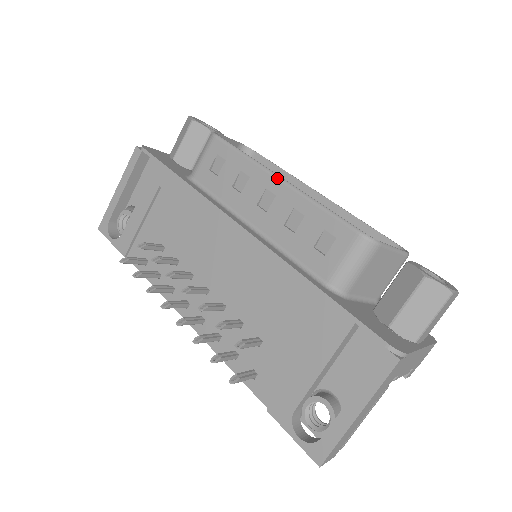
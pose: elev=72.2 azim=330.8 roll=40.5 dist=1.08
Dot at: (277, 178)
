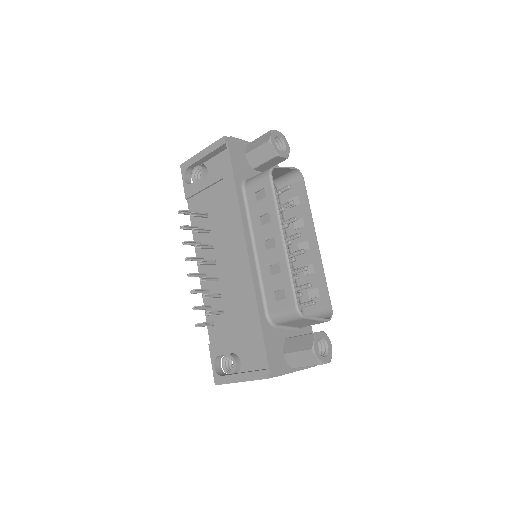
Dot at: (282, 238)
